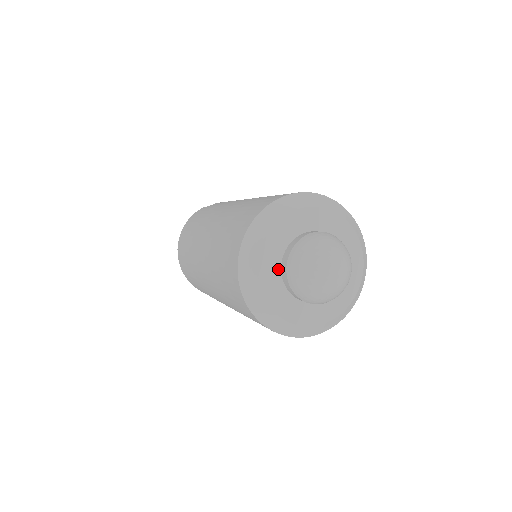
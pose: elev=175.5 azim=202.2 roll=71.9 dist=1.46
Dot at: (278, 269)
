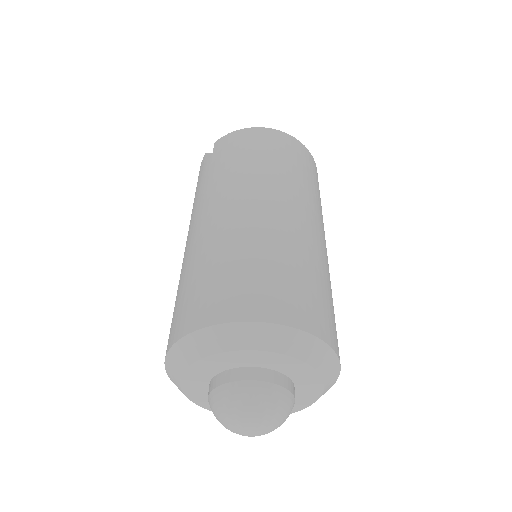
Dot at: occluded
